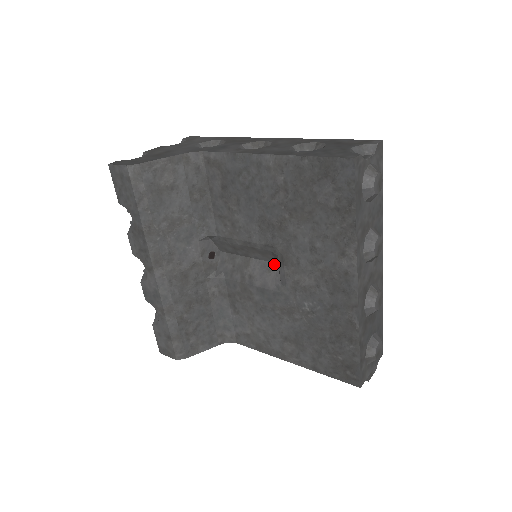
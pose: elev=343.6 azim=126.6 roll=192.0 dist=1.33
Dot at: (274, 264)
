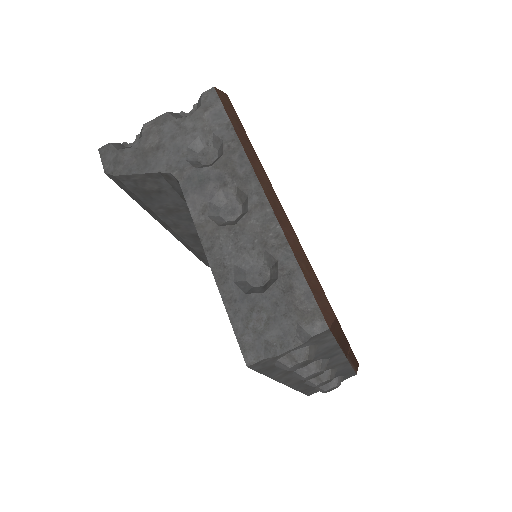
Dot at: occluded
